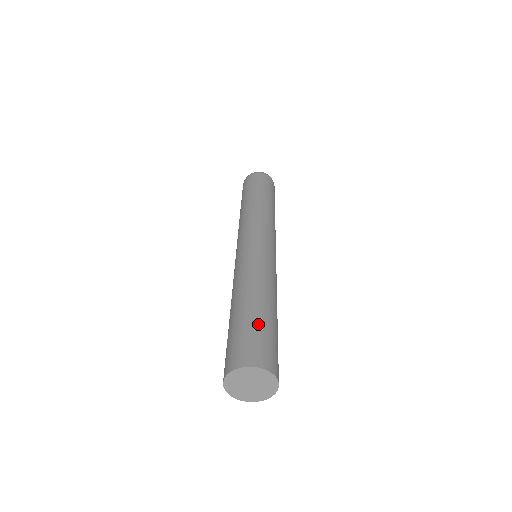
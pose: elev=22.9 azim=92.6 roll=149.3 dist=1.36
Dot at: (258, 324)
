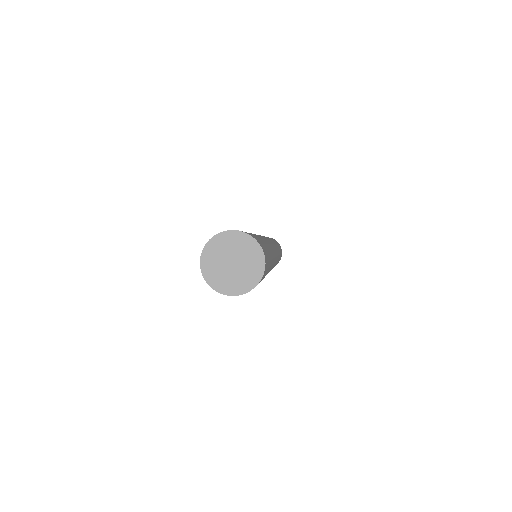
Dot at: occluded
